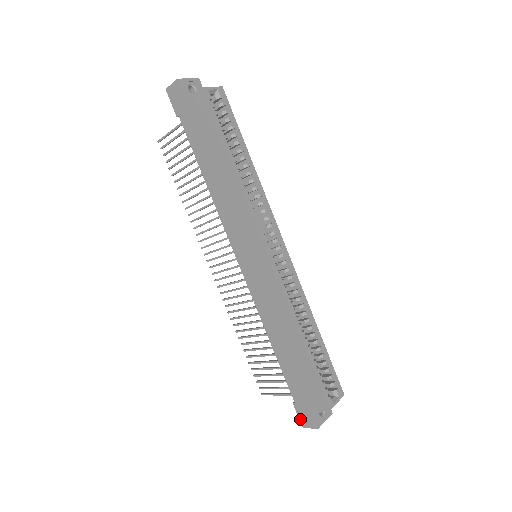
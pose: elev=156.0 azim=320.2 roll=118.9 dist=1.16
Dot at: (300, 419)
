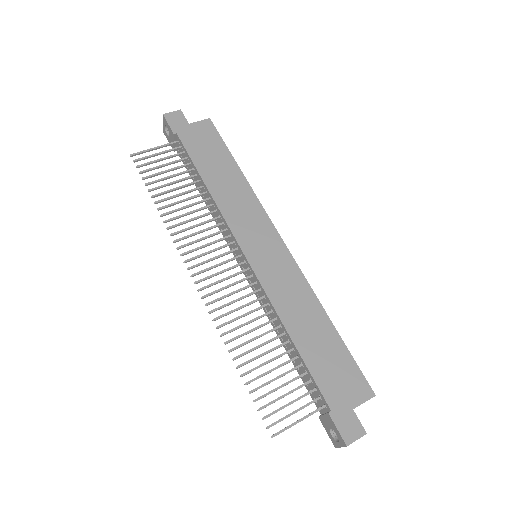
Dot at: (342, 433)
